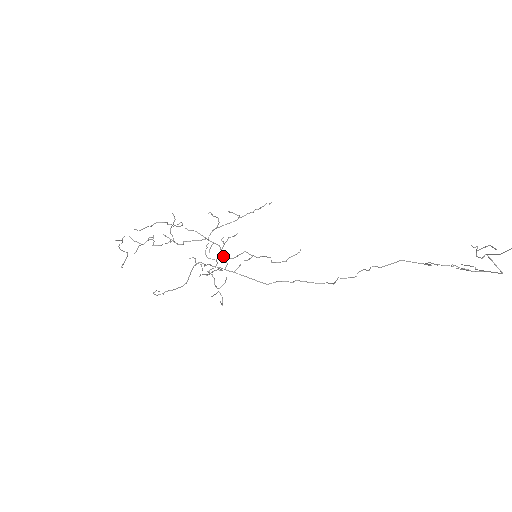
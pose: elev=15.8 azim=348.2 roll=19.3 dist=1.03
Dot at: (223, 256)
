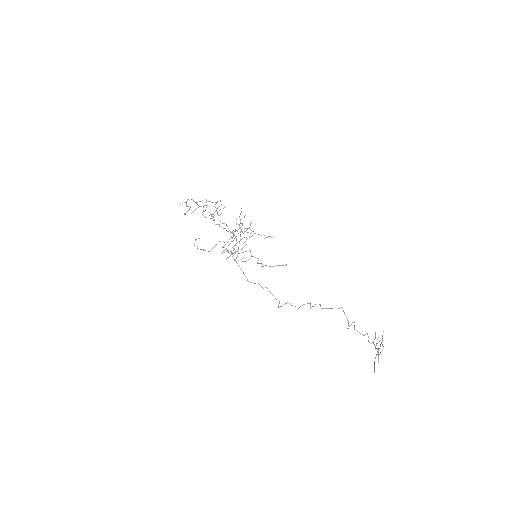
Dot at: (234, 249)
